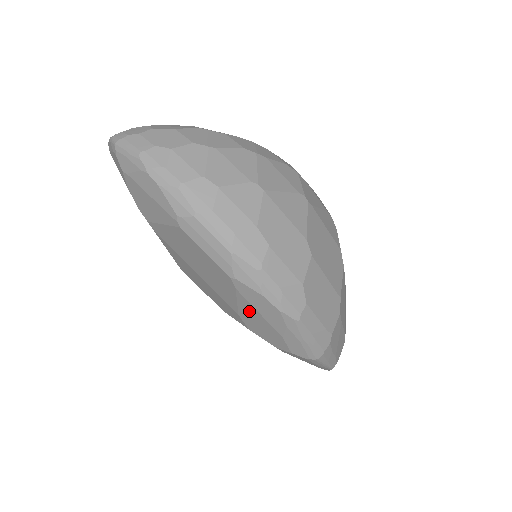
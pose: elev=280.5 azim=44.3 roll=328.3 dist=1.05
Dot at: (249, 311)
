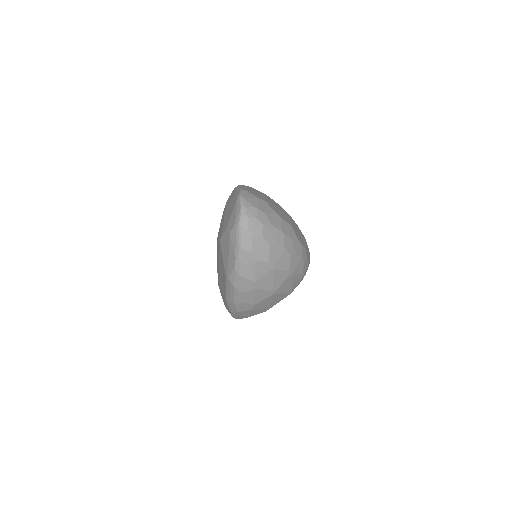
Dot at: occluded
